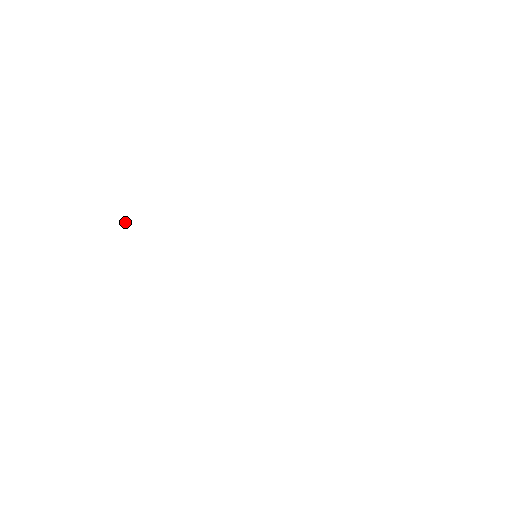
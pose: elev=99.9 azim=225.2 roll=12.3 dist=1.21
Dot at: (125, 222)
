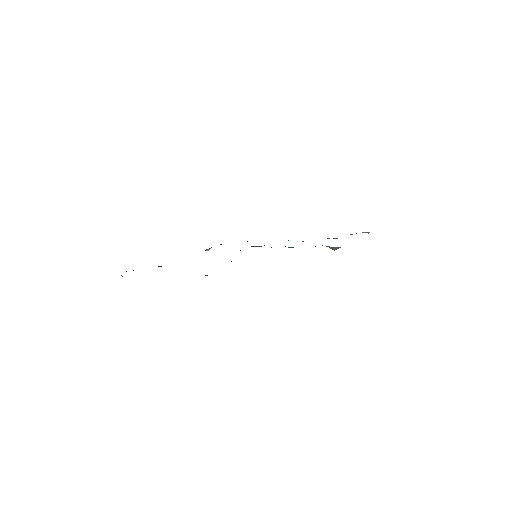
Dot at: (121, 275)
